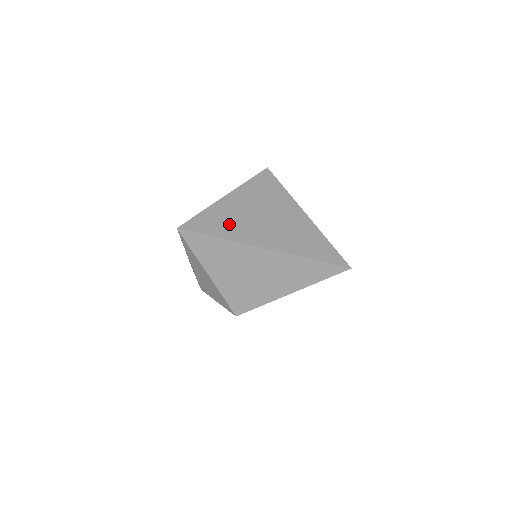
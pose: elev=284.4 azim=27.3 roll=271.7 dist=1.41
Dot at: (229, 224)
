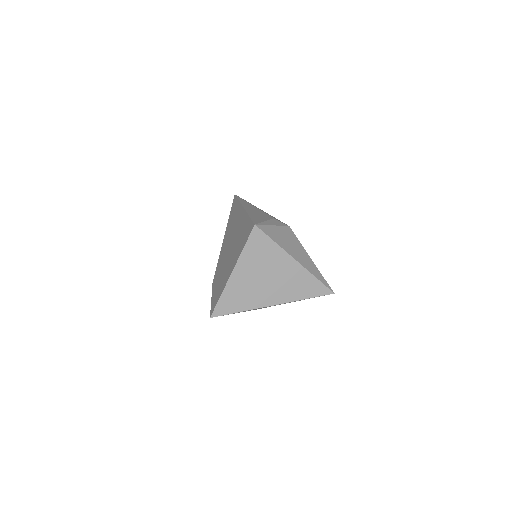
Dot at: (243, 297)
